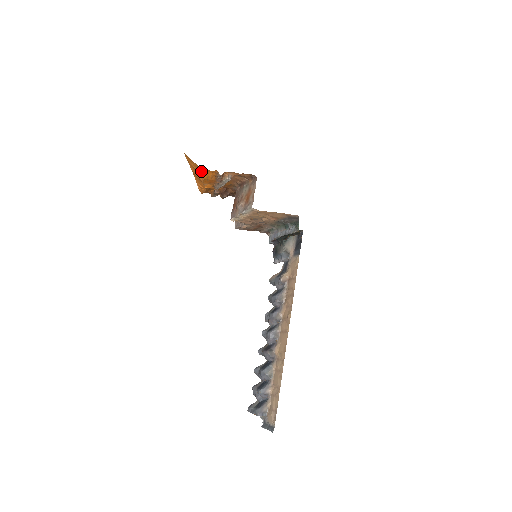
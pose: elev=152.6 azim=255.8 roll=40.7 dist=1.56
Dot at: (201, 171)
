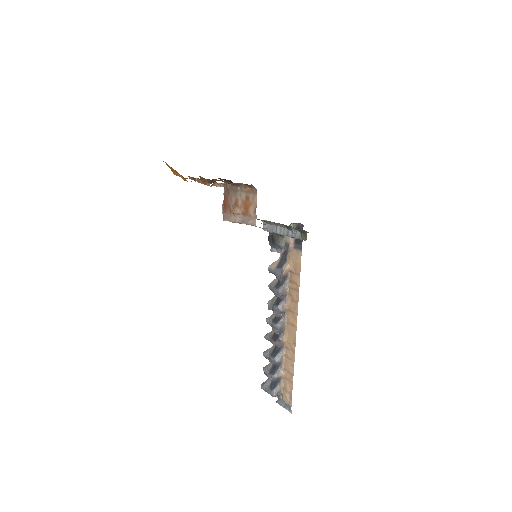
Dot at: occluded
